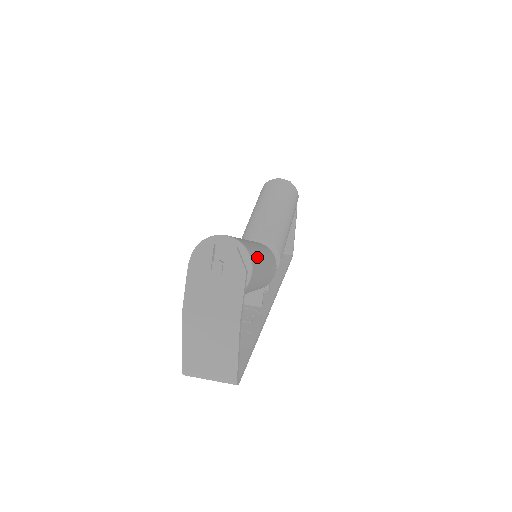
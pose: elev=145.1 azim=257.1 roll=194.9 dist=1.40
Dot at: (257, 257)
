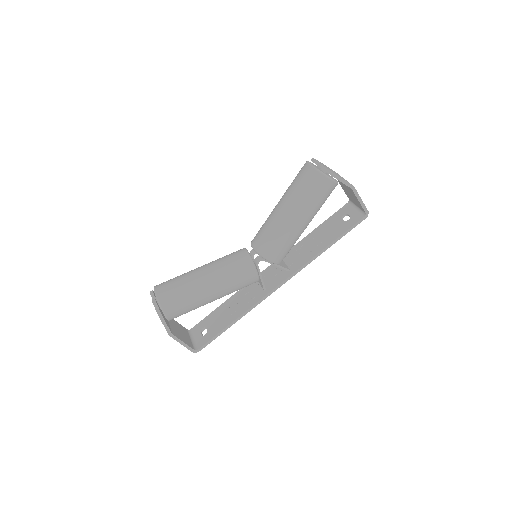
Dot at: (182, 299)
